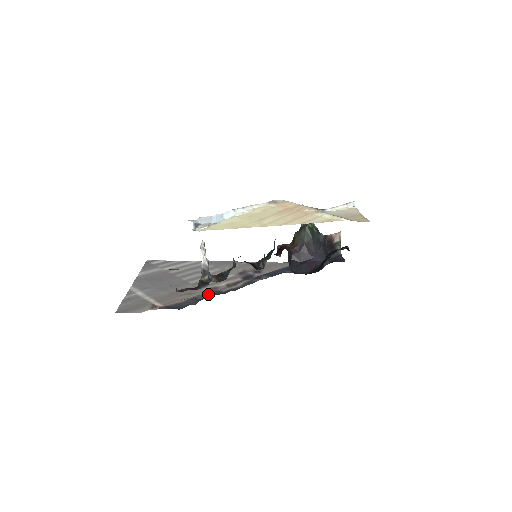
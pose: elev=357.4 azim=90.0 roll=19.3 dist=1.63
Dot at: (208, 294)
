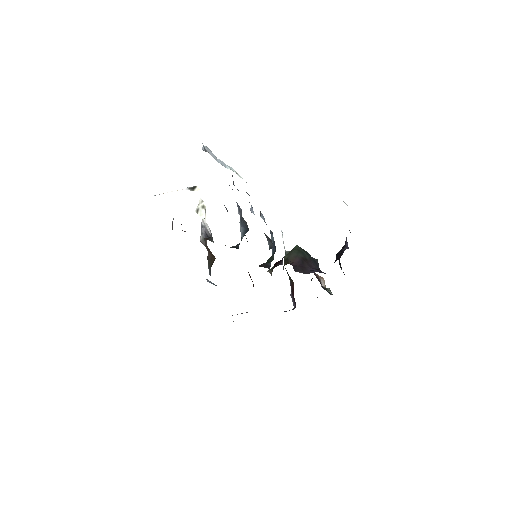
Dot at: occluded
